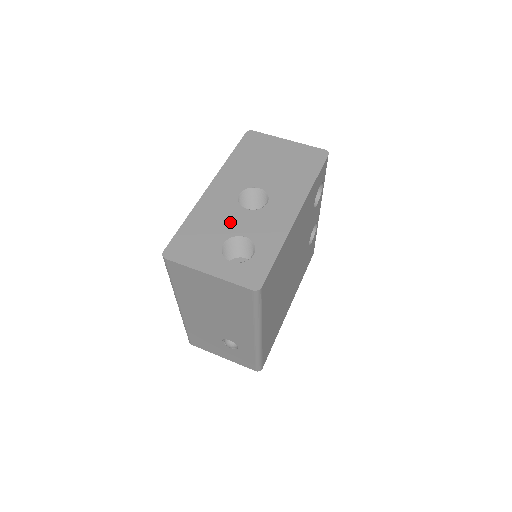
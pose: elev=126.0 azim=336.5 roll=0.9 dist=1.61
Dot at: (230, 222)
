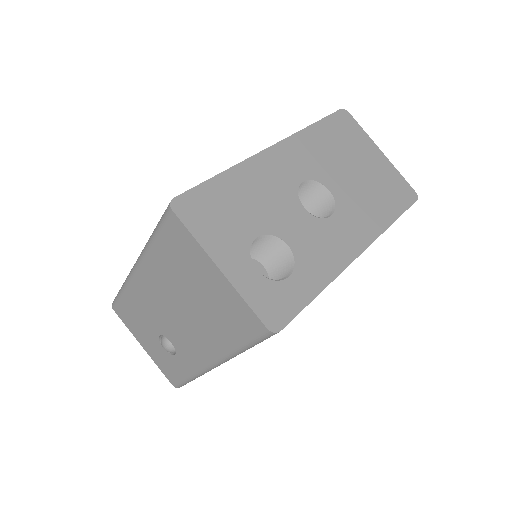
Dot at: (278, 212)
